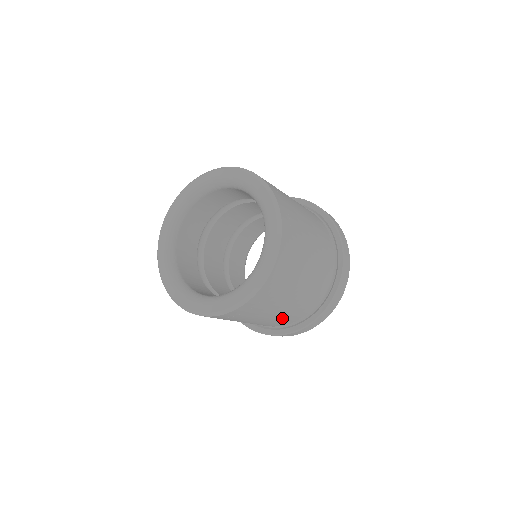
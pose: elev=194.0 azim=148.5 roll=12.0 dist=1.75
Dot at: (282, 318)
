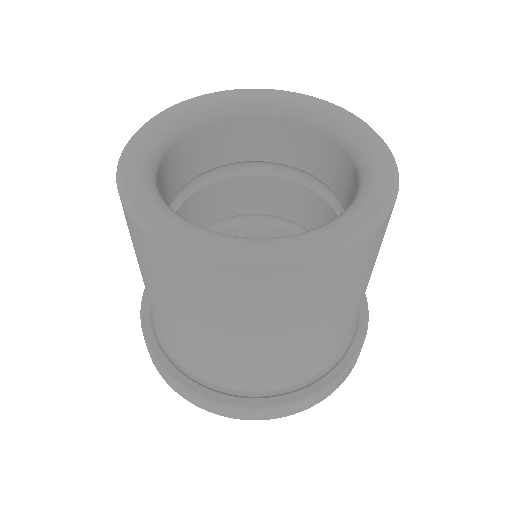
Dot at: occluded
